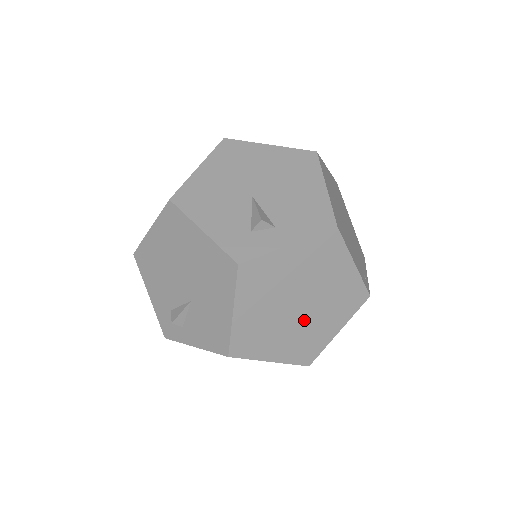
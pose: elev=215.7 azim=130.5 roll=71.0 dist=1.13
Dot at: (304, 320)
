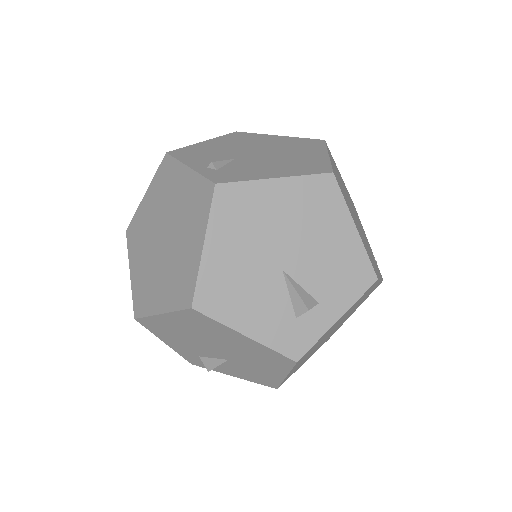
Dot at: (333, 331)
